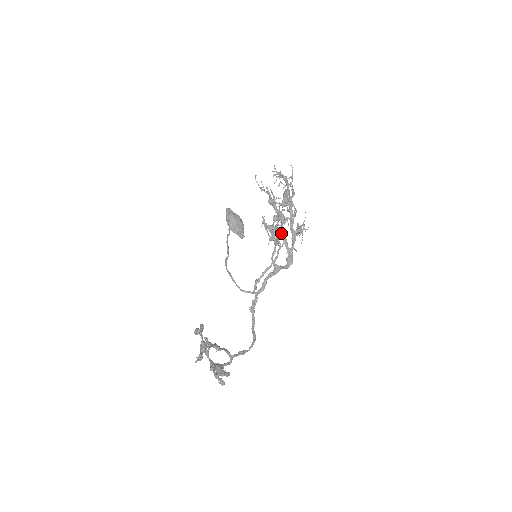
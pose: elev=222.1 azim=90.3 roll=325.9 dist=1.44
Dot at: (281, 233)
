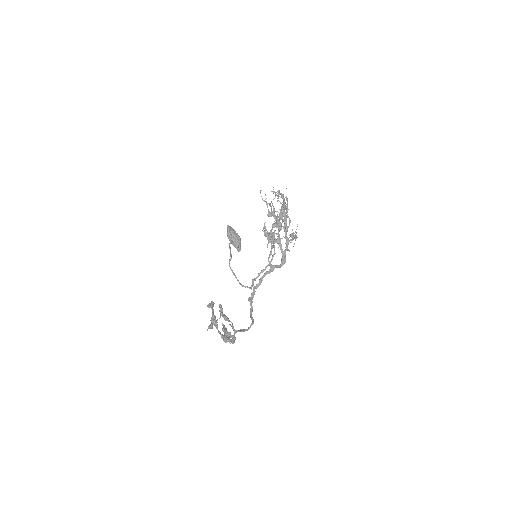
Dot at: (277, 238)
